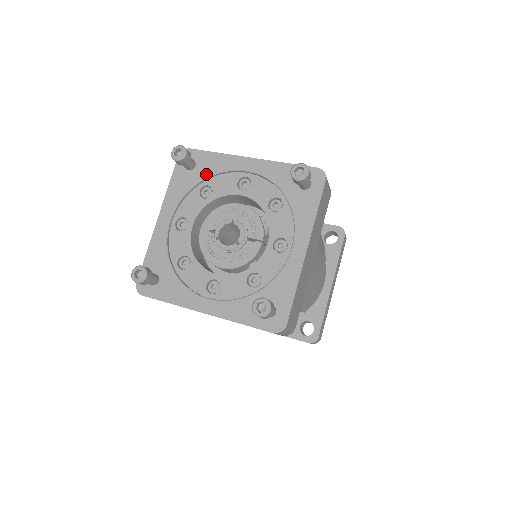
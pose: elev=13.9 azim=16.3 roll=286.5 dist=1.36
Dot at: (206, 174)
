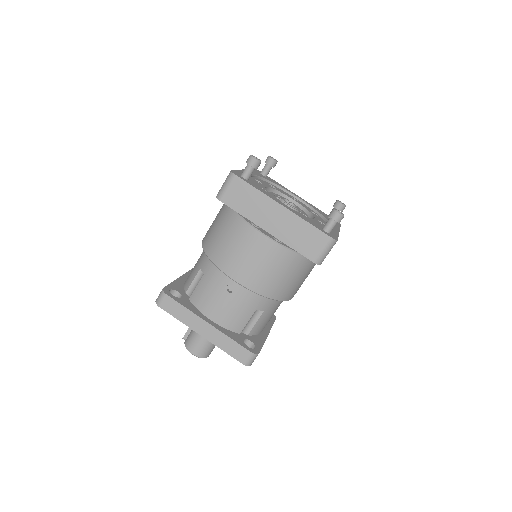
Dot at: (273, 182)
